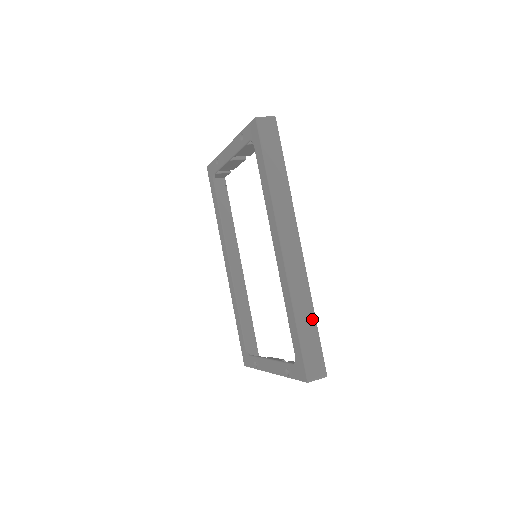
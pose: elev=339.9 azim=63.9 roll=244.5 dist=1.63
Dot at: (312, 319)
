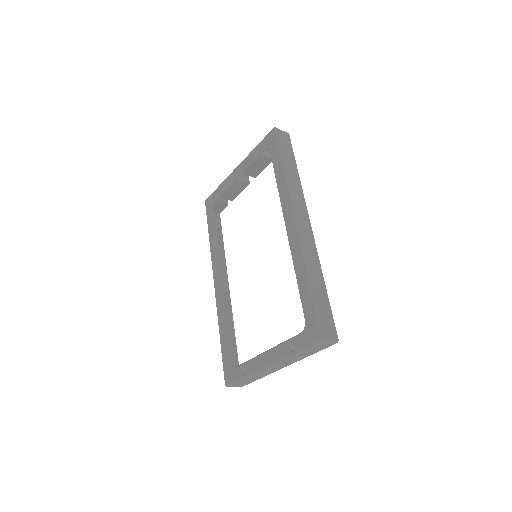
Dot at: (323, 285)
